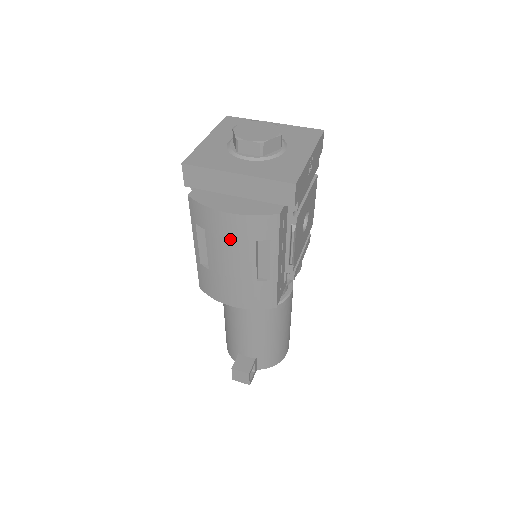
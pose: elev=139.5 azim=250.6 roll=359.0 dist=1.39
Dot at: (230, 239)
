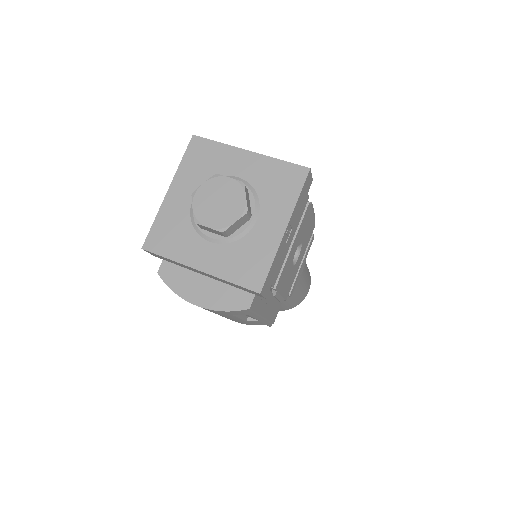
Dot at: occluded
